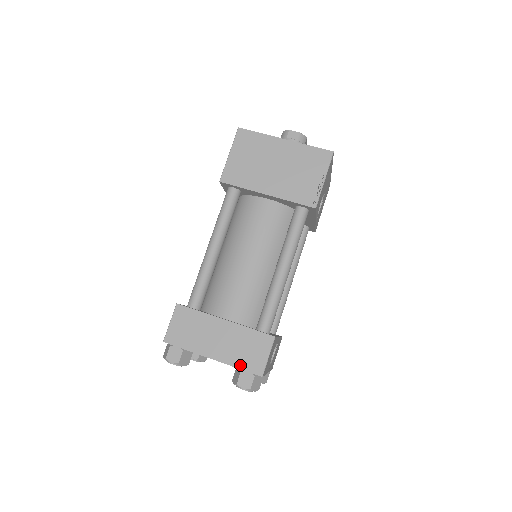
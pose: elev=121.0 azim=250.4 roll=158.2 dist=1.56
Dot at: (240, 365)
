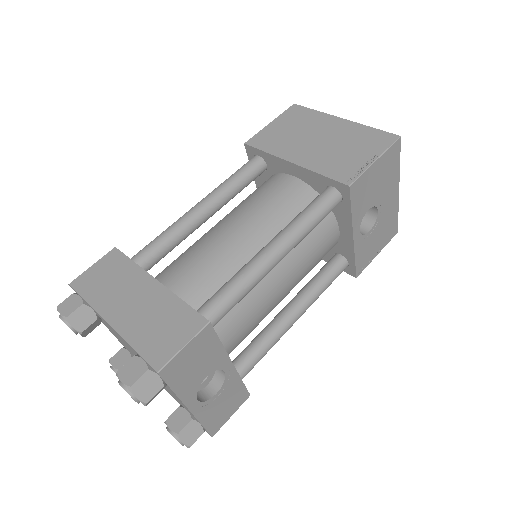
Dot at: (138, 344)
